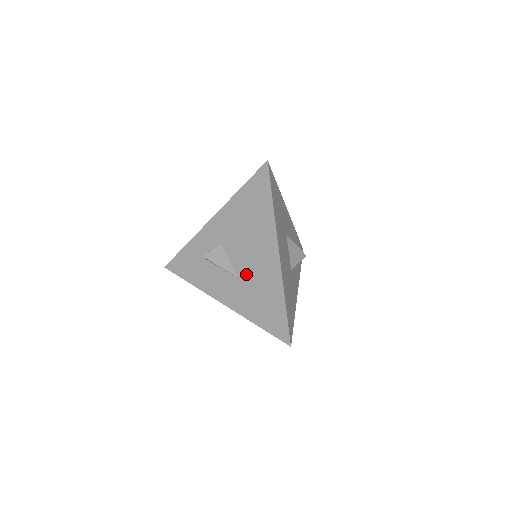
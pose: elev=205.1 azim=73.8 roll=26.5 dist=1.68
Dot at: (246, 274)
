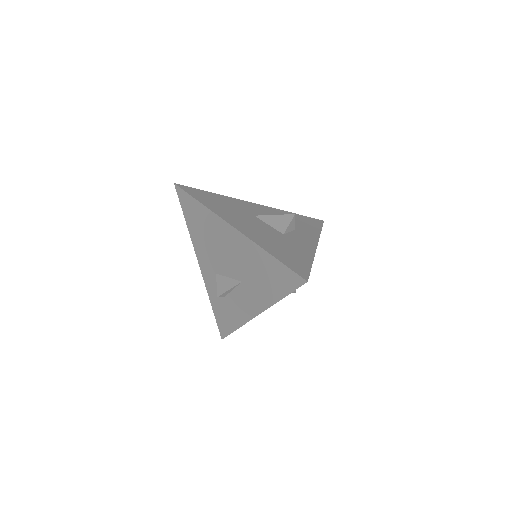
Dot at: (241, 271)
